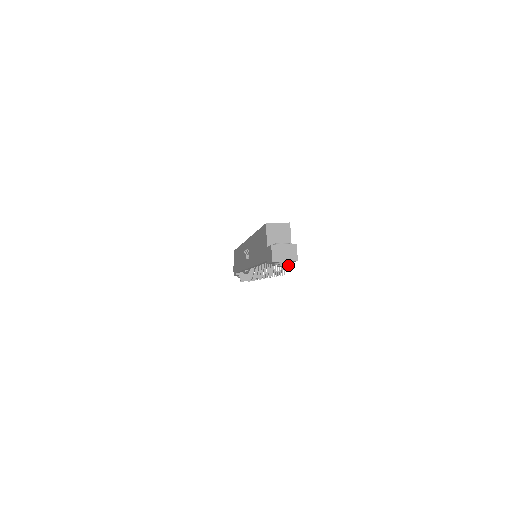
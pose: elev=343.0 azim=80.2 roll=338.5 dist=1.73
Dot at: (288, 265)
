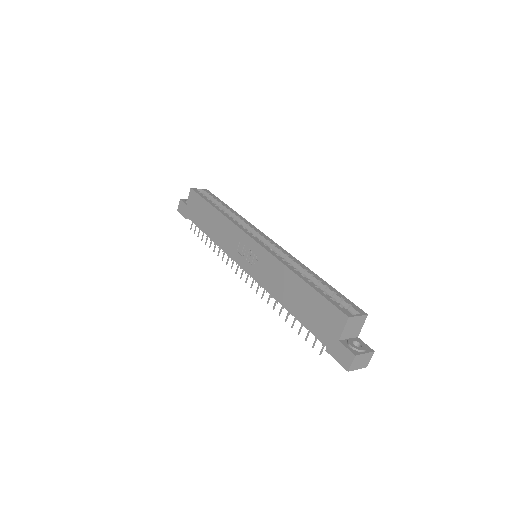
Dot at: occluded
